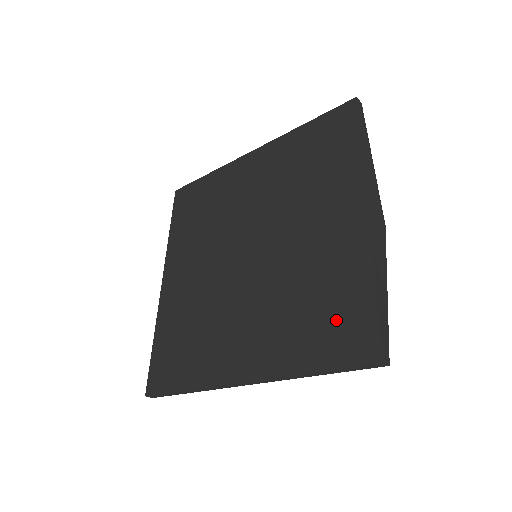
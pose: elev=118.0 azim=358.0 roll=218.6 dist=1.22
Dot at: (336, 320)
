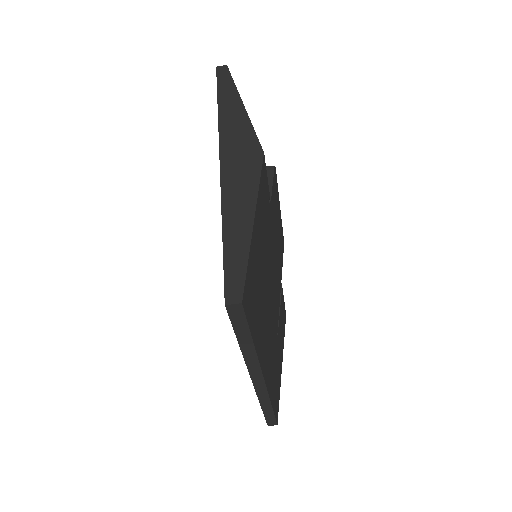
Dot at: occluded
